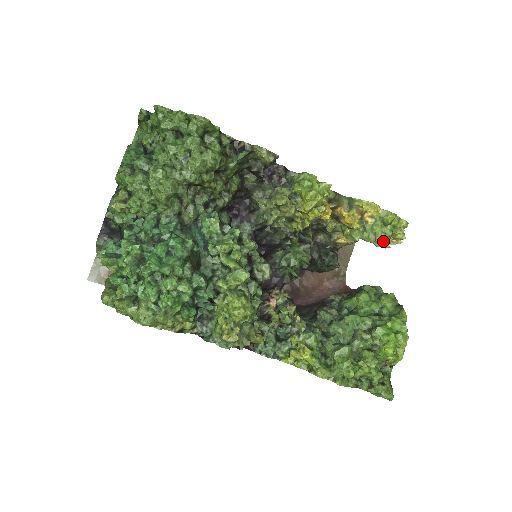
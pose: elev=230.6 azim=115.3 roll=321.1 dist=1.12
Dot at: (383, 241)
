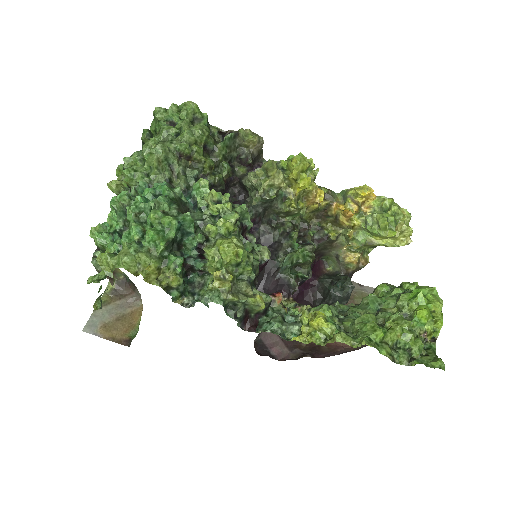
Dot at: (388, 229)
